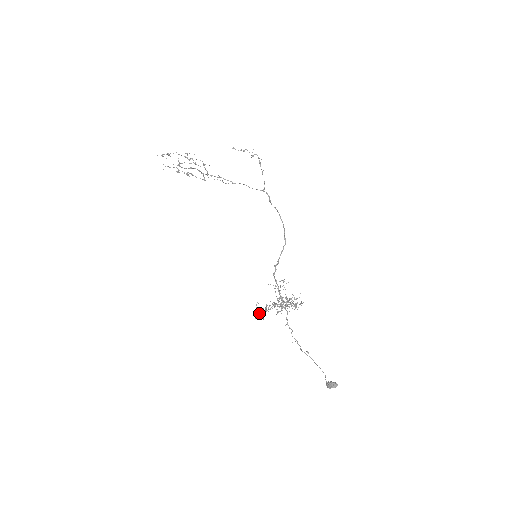
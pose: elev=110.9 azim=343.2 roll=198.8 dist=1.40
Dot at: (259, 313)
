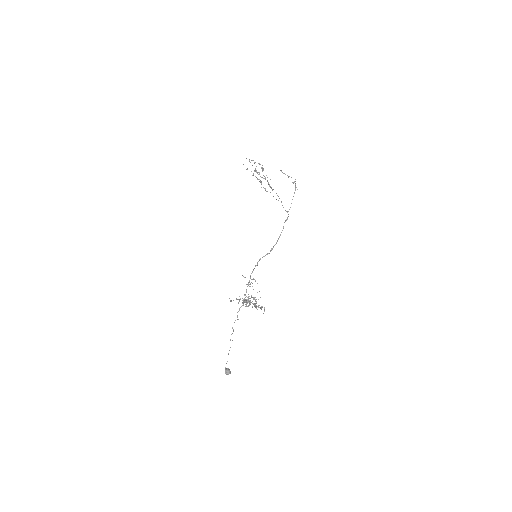
Dot at: occluded
